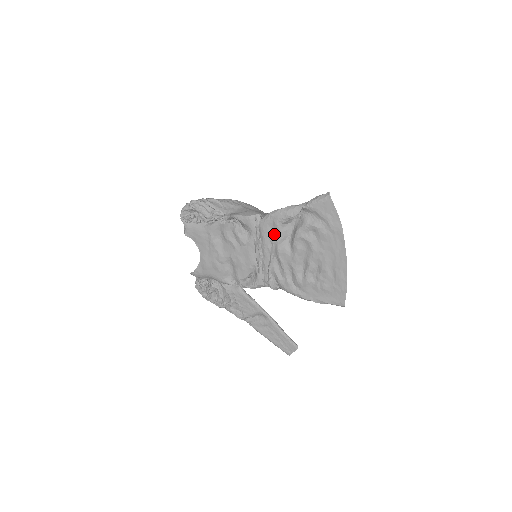
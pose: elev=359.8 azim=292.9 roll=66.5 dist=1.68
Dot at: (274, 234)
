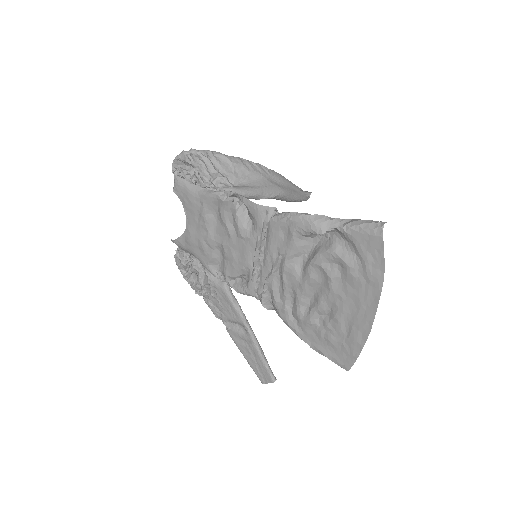
Dot at: (285, 243)
